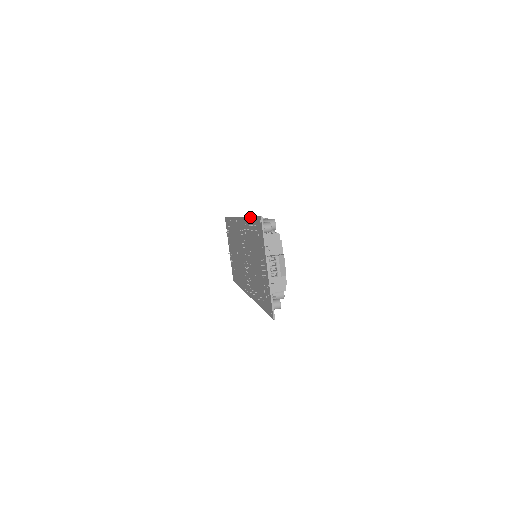
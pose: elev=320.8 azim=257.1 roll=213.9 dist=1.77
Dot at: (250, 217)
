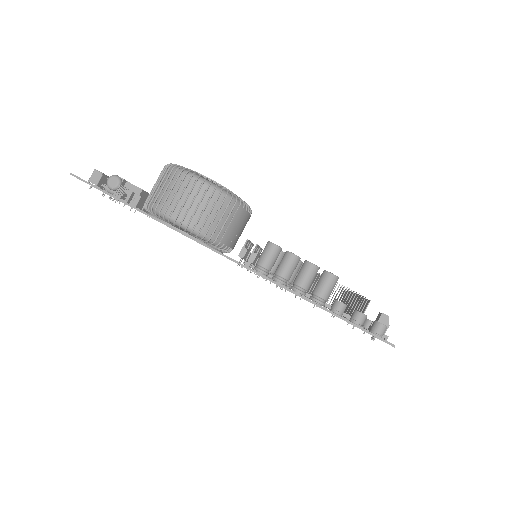
Dot at: occluded
